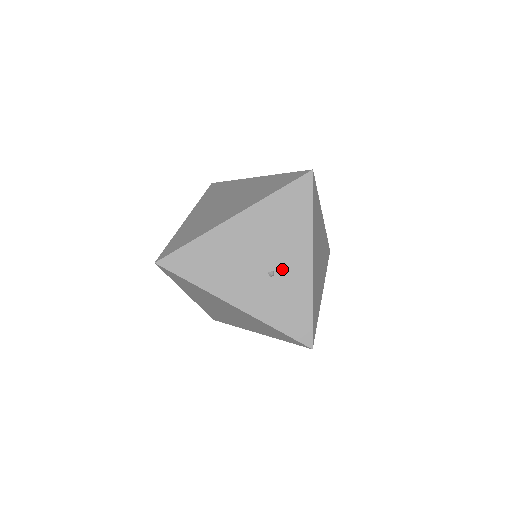
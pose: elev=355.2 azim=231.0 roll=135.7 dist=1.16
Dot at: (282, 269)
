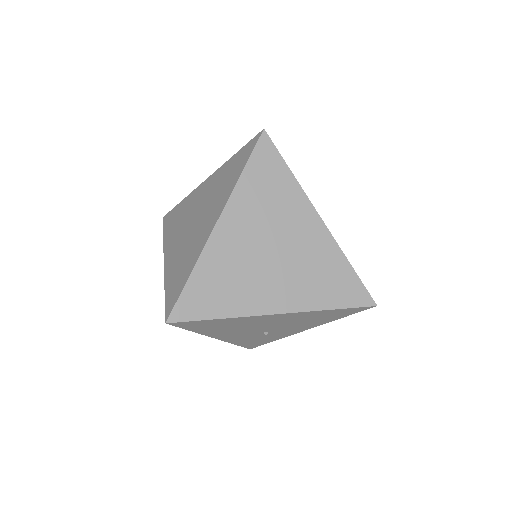
Dot at: (277, 331)
